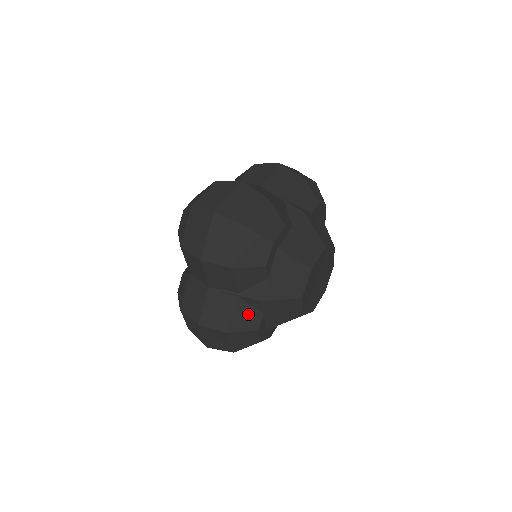
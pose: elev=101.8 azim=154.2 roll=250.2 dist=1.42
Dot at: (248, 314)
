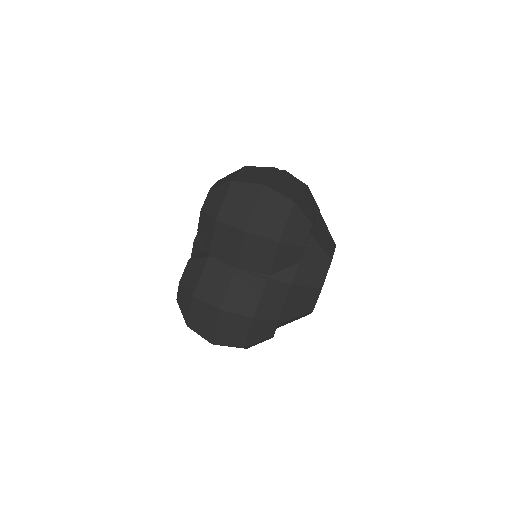
Dot at: (273, 300)
